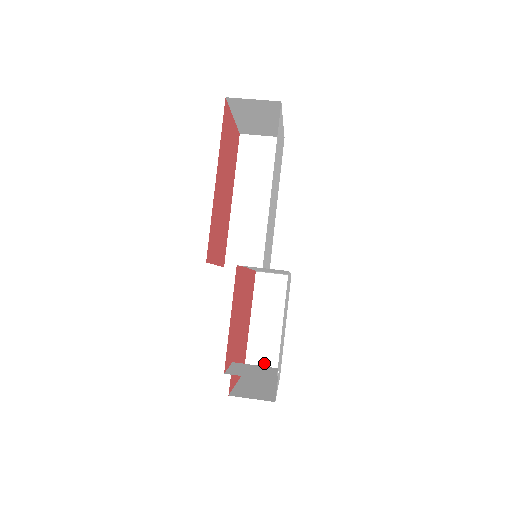
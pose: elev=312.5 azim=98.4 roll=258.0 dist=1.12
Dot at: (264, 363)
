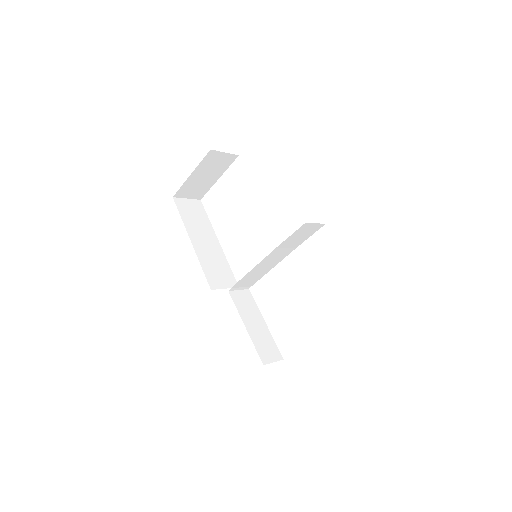
Dot at: (270, 354)
